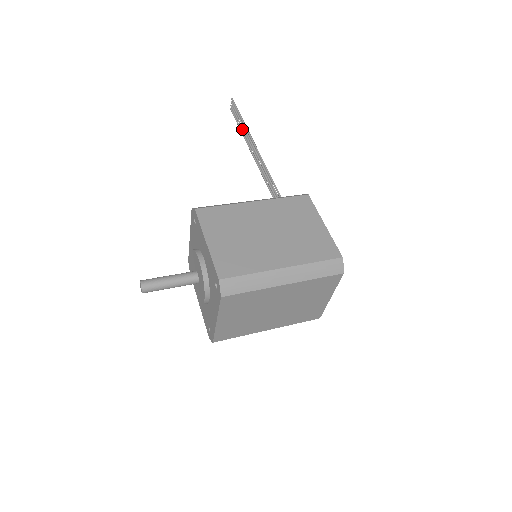
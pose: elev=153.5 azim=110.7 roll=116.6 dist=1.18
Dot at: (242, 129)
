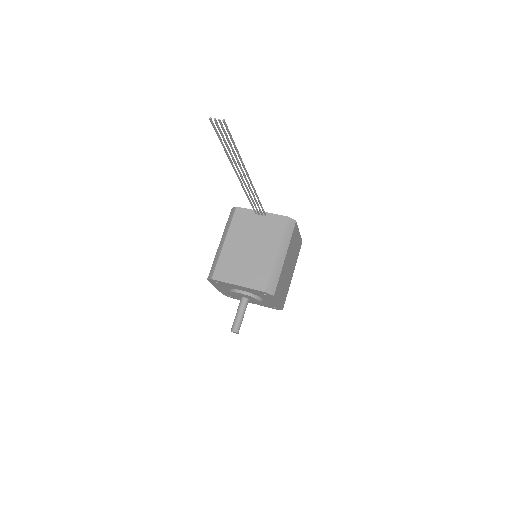
Dot at: (229, 151)
